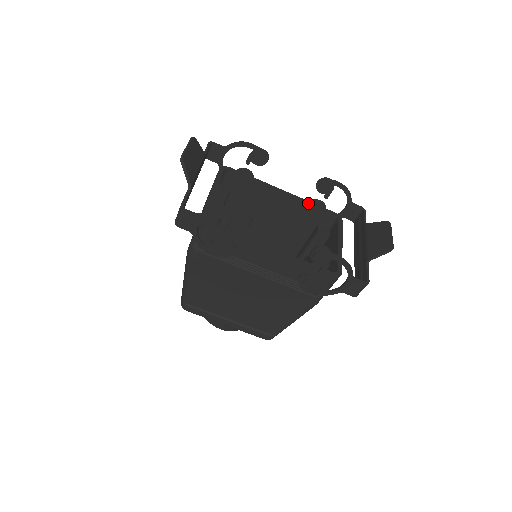
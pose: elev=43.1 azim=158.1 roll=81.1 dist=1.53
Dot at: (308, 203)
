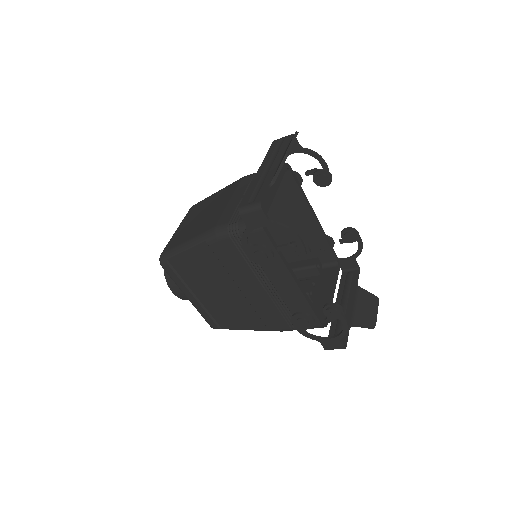
Dot at: (326, 239)
